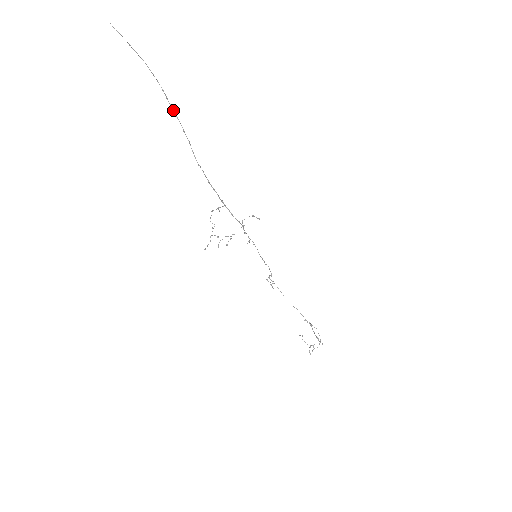
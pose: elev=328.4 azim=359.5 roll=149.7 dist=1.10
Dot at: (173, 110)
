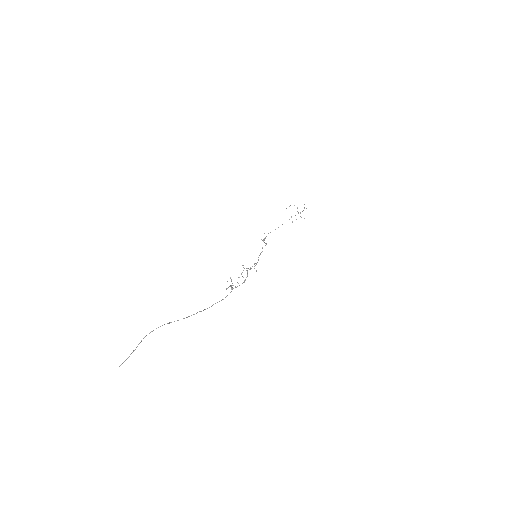
Dot at: occluded
